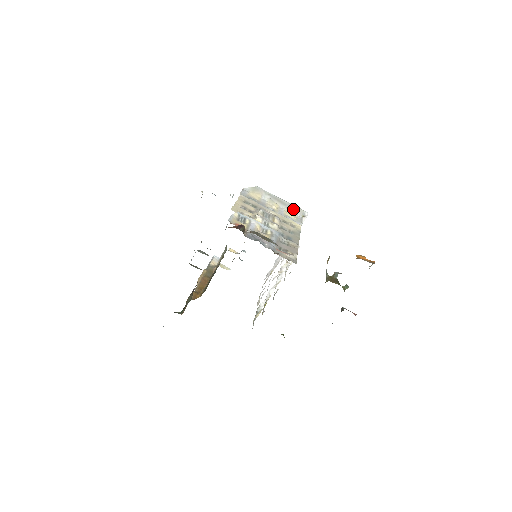
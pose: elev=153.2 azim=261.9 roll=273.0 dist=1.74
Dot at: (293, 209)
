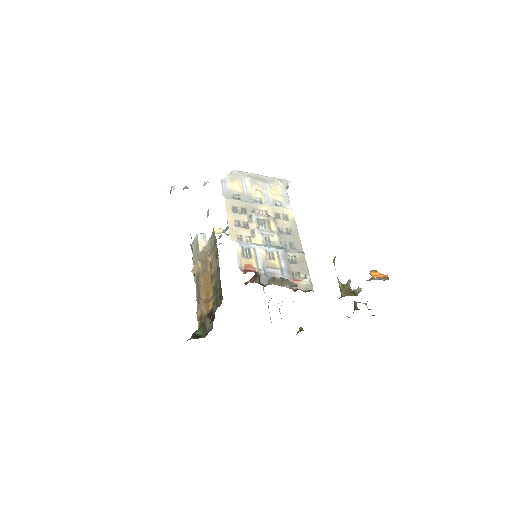
Dot at: (276, 184)
